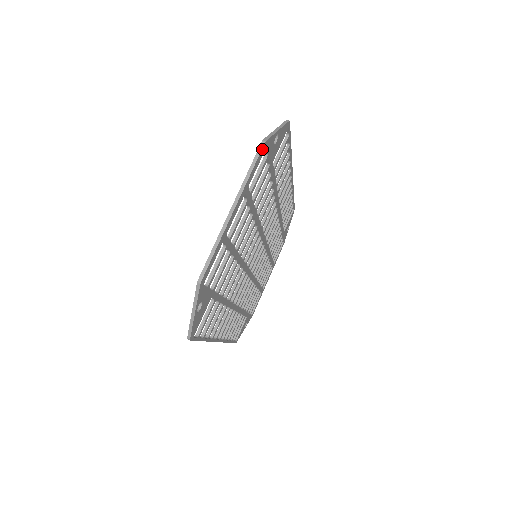
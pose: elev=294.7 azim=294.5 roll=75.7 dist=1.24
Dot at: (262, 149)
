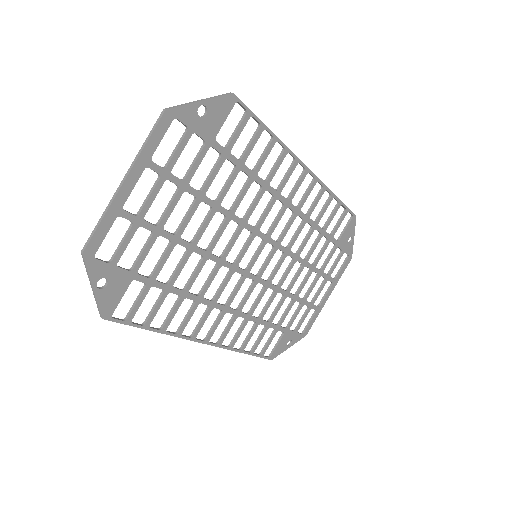
Dot at: (162, 118)
